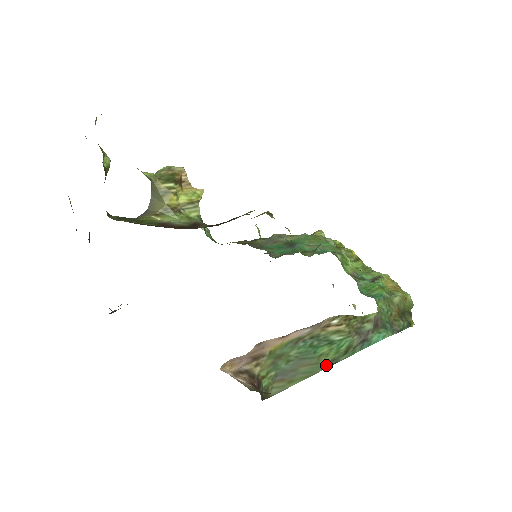
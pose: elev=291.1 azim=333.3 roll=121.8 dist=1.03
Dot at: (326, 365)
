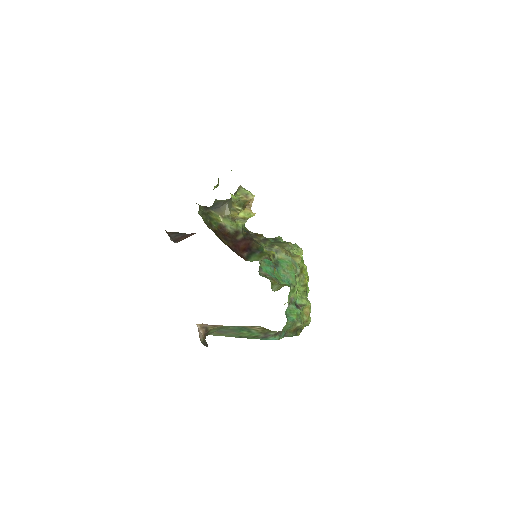
Dot at: (241, 337)
